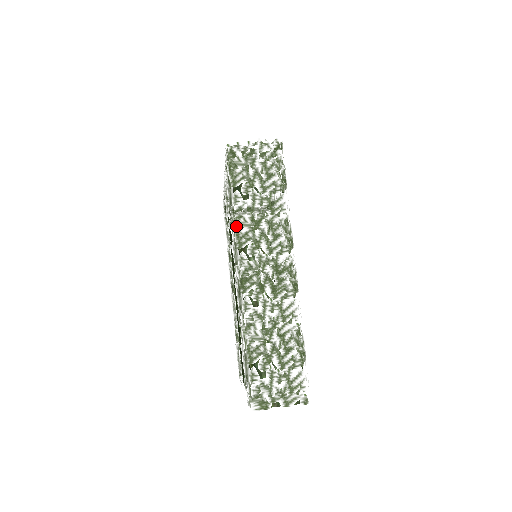
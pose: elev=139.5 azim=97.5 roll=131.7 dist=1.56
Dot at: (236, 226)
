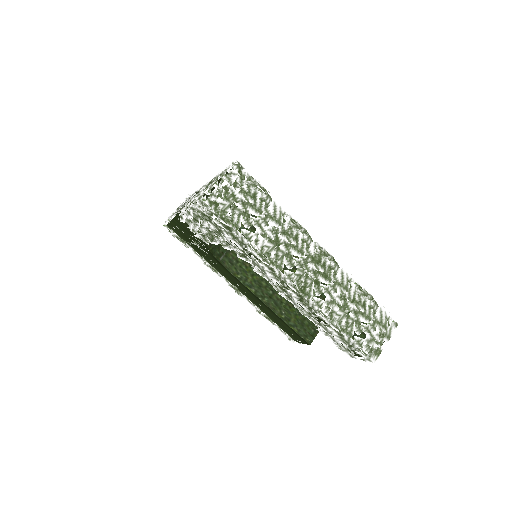
Dot at: (265, 257)
